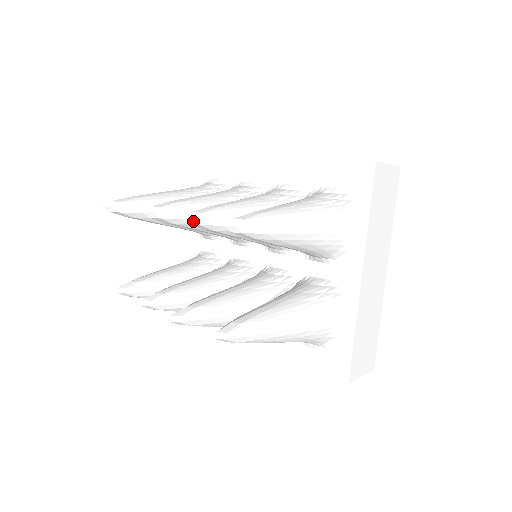
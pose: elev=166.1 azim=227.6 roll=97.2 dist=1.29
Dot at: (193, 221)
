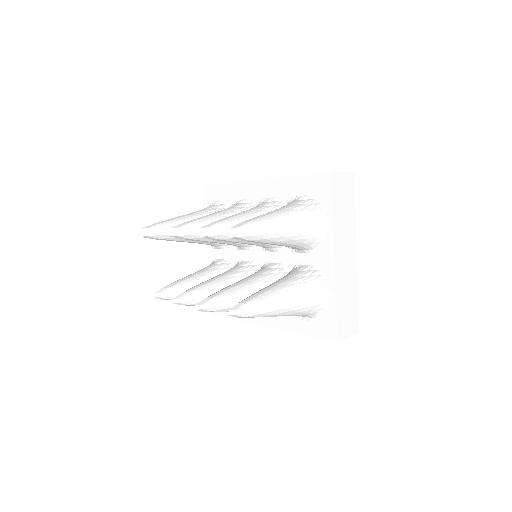
Dot at: (202, 234)
